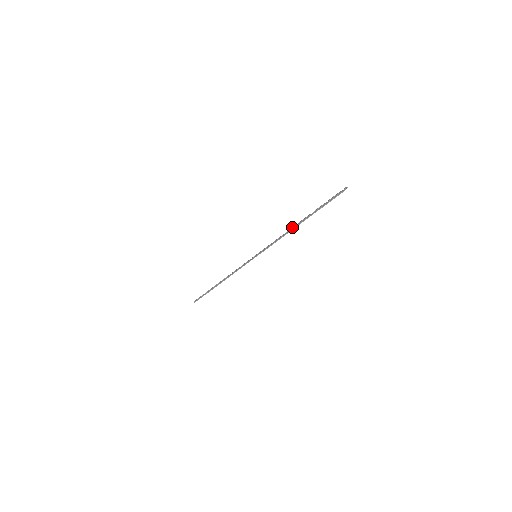
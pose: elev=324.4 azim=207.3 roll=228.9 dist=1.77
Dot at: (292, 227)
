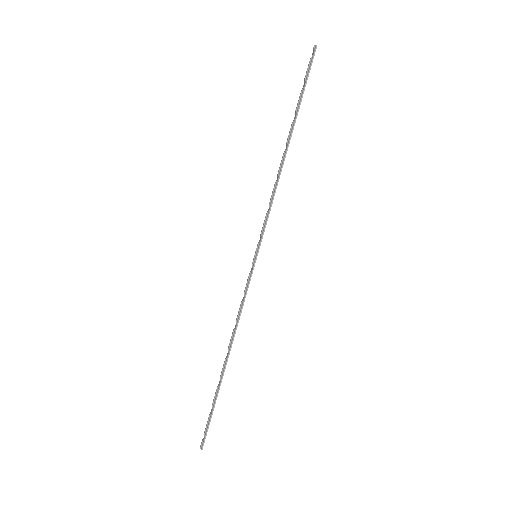
Dot at: (281, 160)
